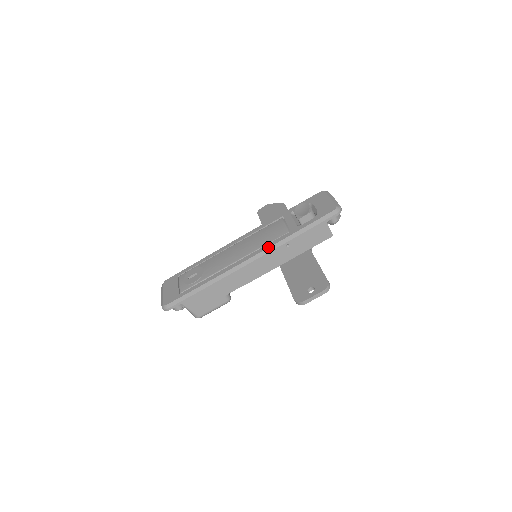
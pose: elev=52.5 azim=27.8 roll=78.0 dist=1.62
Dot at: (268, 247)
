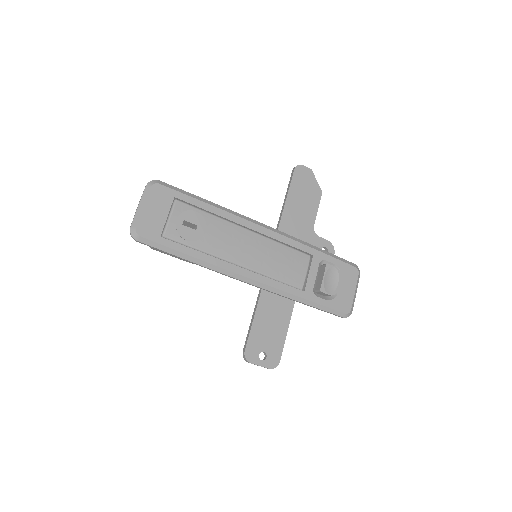
Dot at: (276, 287)
